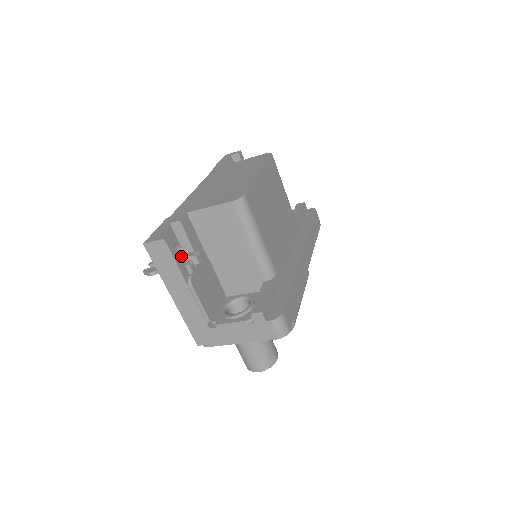
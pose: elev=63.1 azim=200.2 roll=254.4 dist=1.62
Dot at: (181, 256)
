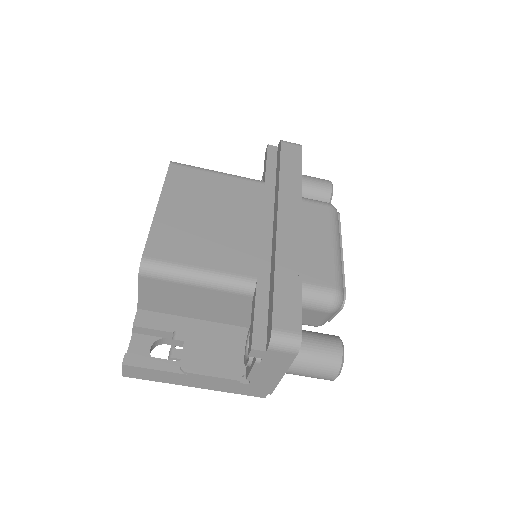
Dot at: occluded
